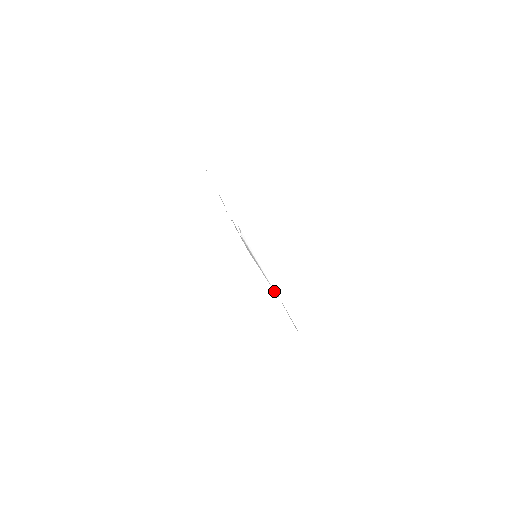
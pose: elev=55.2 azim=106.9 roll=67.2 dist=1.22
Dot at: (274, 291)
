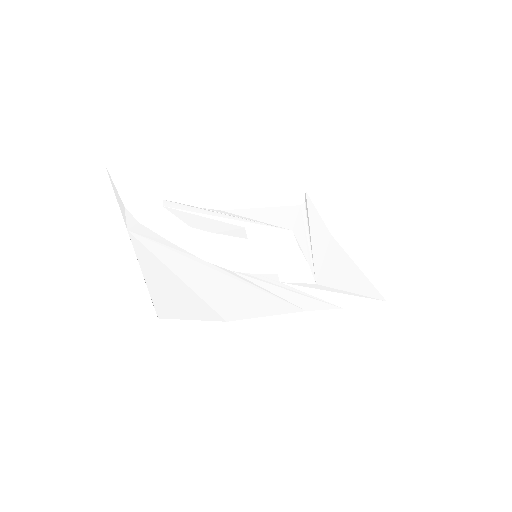
Dot at: (313, 272)
